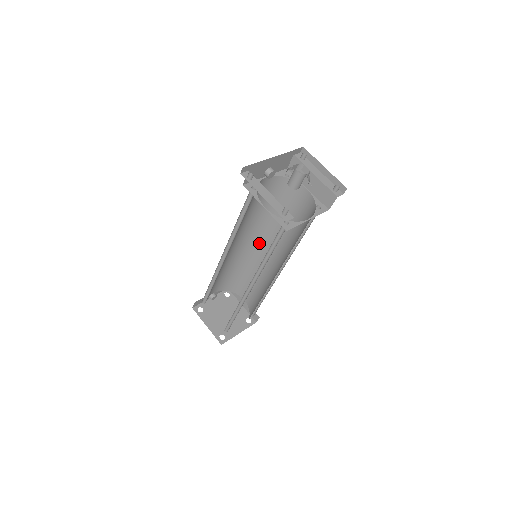
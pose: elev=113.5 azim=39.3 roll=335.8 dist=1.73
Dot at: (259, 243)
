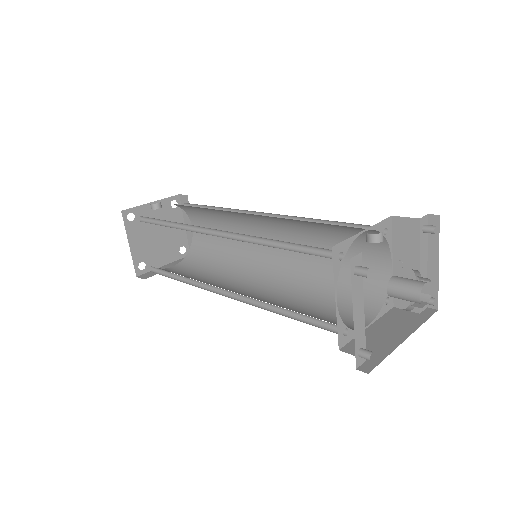
Dot at: (267, 223)
